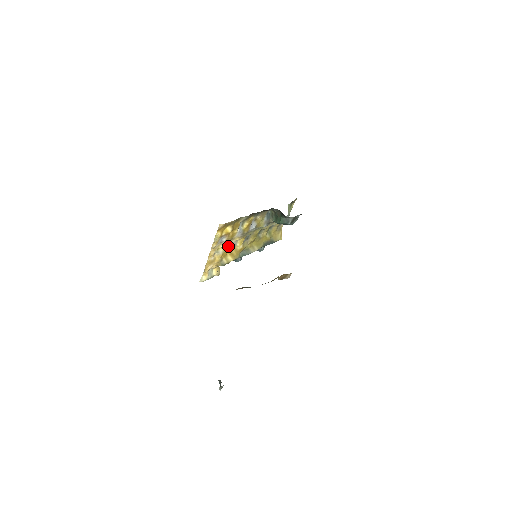
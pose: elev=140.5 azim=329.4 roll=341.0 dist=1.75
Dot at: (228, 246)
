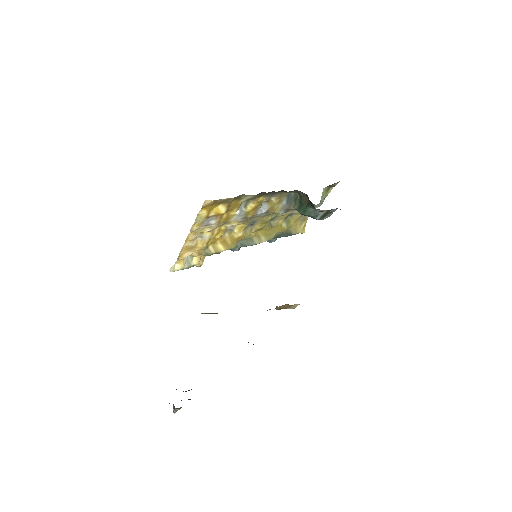
Dot at: (219, 231)
